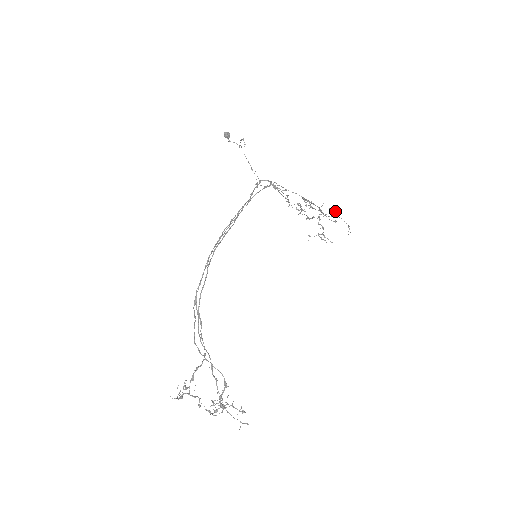
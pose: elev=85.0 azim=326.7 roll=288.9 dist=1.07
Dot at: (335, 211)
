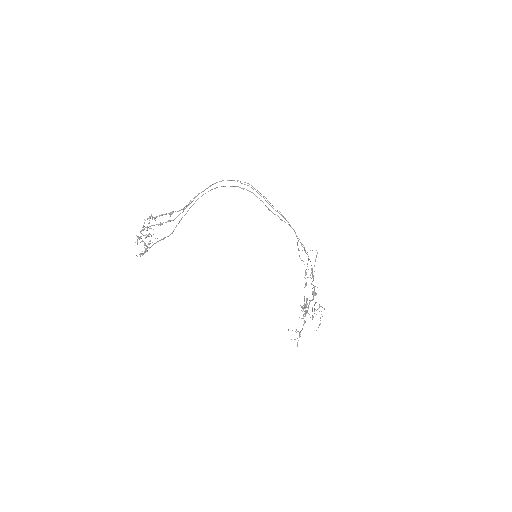
Dot at: occluded
